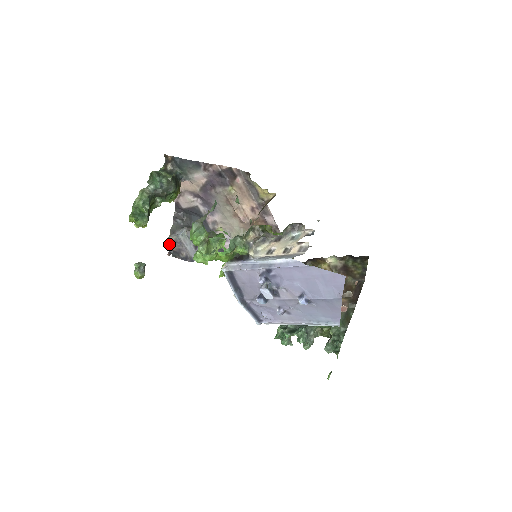
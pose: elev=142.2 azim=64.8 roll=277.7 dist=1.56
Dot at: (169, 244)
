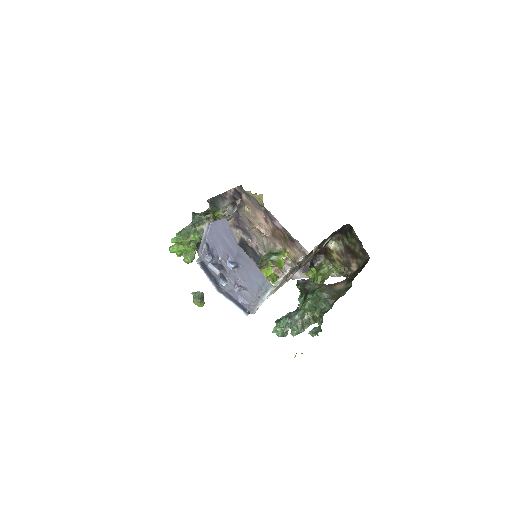
Dot at: occluded
